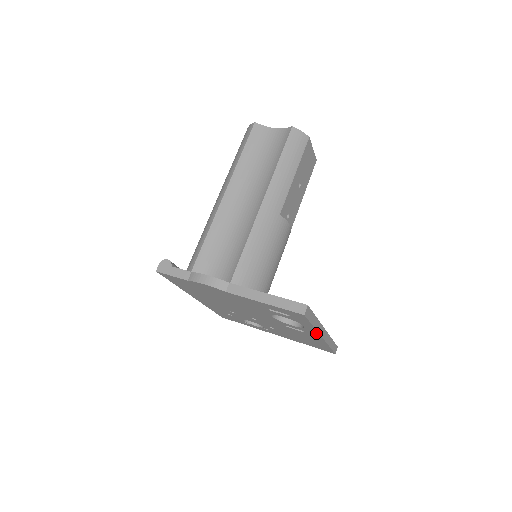
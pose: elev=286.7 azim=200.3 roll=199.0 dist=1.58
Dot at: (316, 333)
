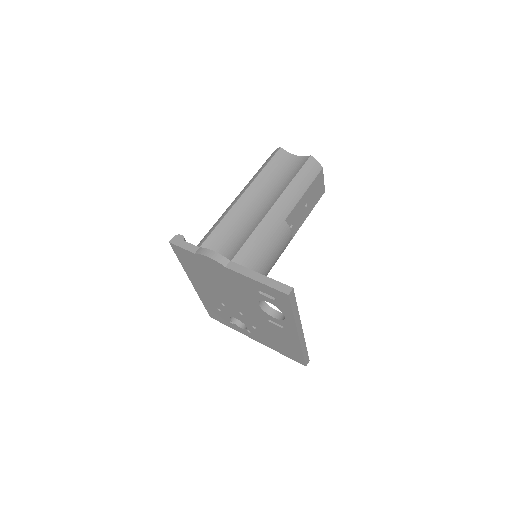
Dot at: (294, 328)
